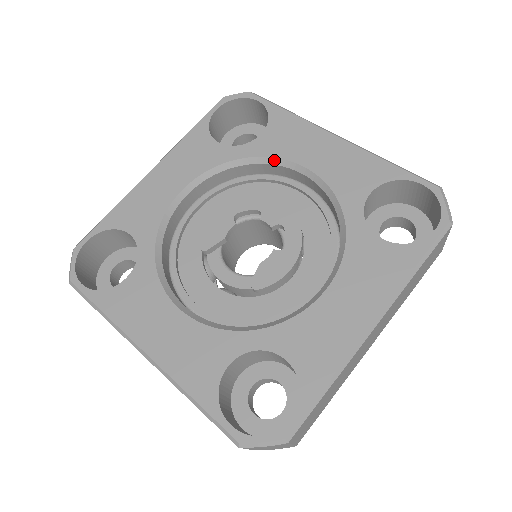
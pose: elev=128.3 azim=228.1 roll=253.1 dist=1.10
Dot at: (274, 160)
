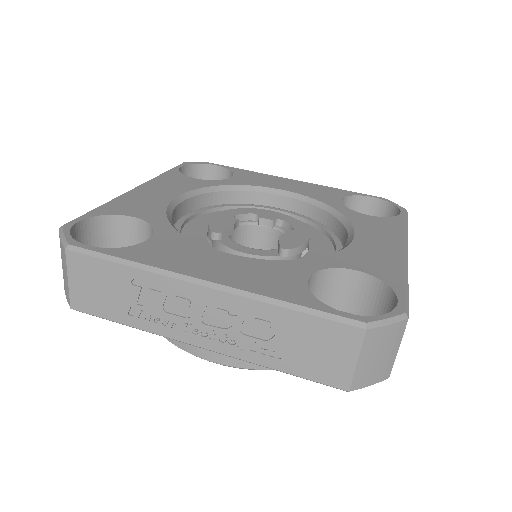
Dot at: (252, 187)
